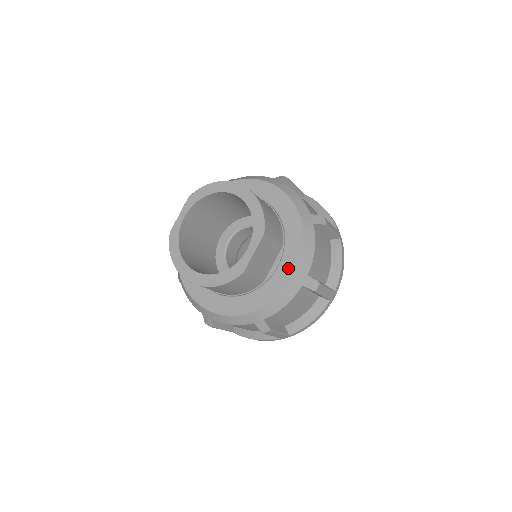
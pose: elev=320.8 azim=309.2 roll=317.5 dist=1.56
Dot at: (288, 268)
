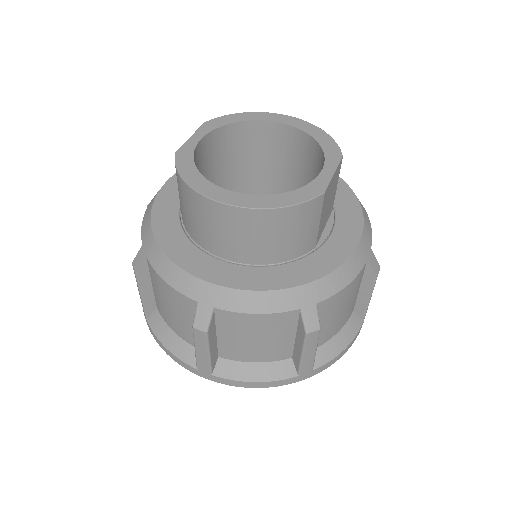
Dot at: (349, 231)
